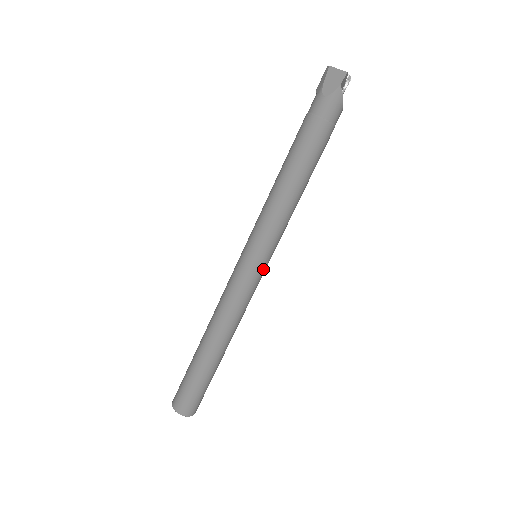
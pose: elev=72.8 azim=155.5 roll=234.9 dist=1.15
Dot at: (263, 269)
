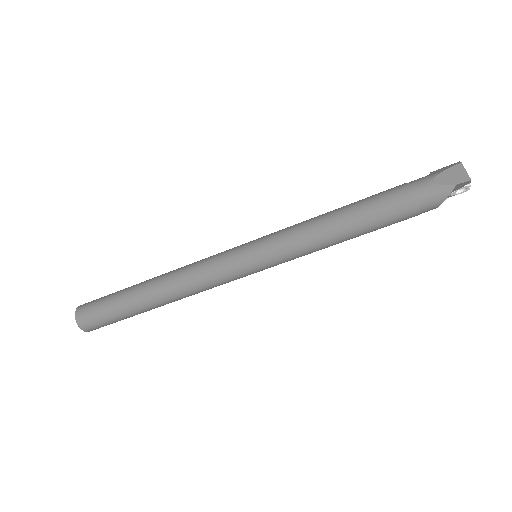
Dot at: (251, 271)
